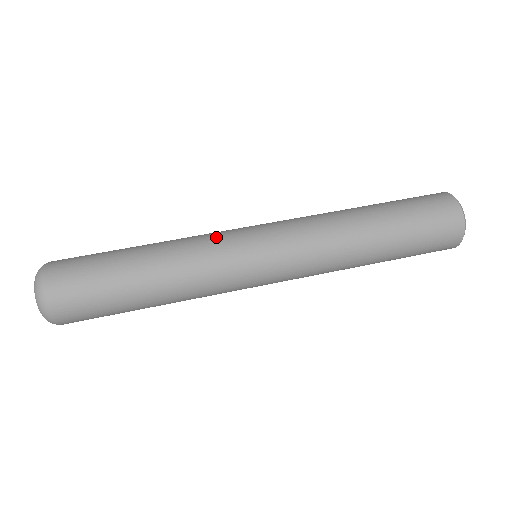
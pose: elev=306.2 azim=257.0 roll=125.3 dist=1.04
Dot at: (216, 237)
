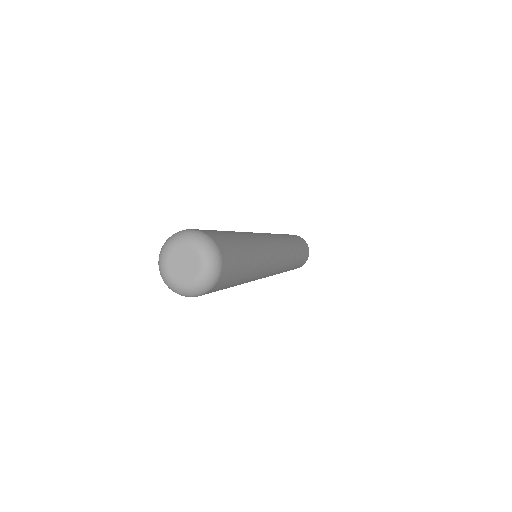
Dot at: occluded
